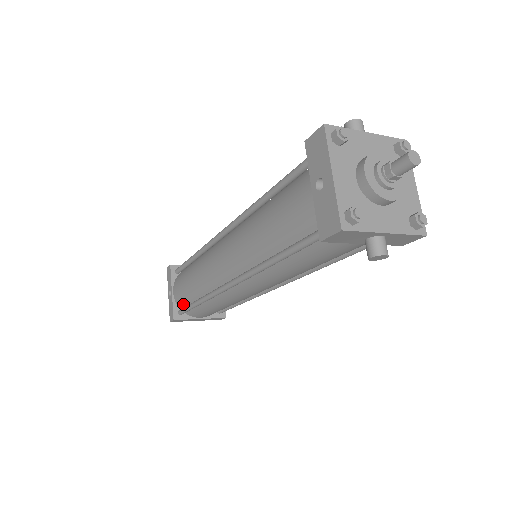
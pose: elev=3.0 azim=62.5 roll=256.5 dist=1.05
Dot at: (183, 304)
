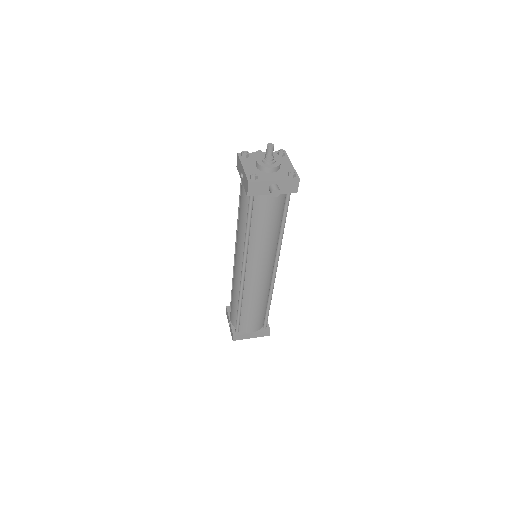
Dot at: occluded
